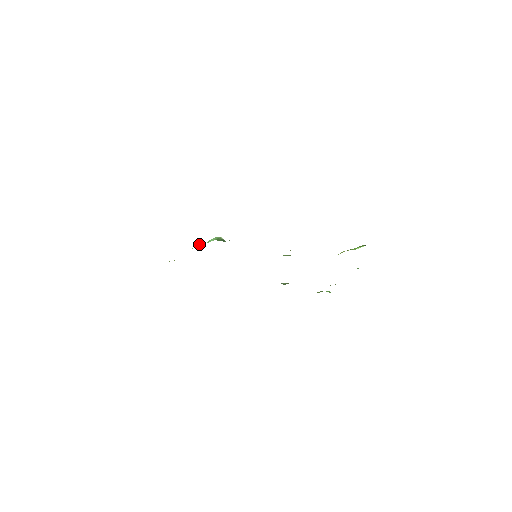
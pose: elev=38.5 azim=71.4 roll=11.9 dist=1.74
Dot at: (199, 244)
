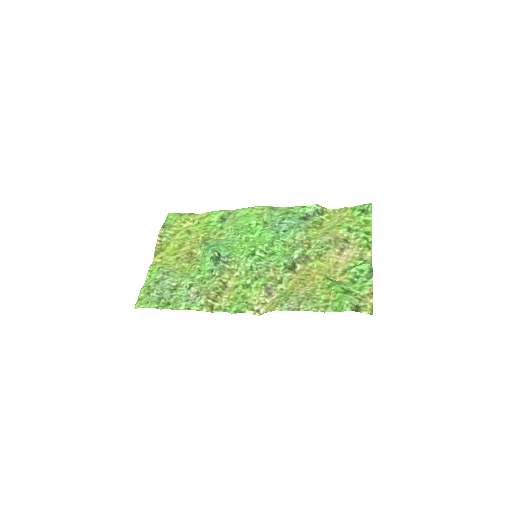
Dot at: (202, 248)
